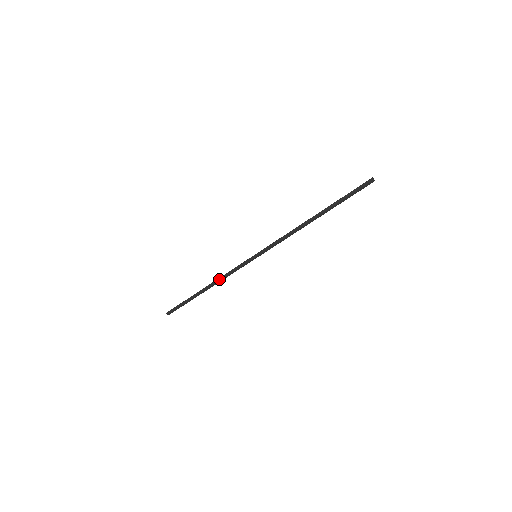
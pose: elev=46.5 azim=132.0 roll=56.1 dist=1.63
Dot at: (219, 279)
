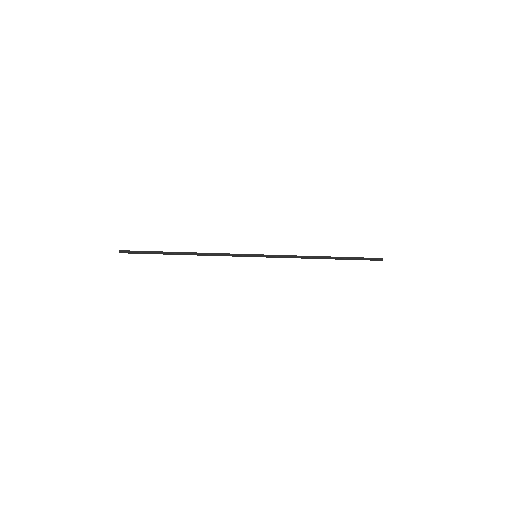
Dot at: (206, 255)
